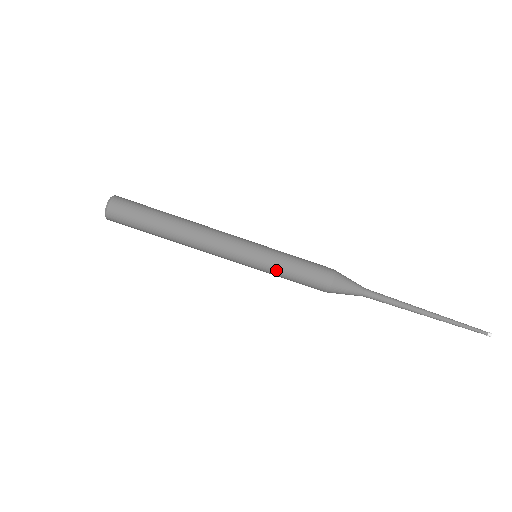
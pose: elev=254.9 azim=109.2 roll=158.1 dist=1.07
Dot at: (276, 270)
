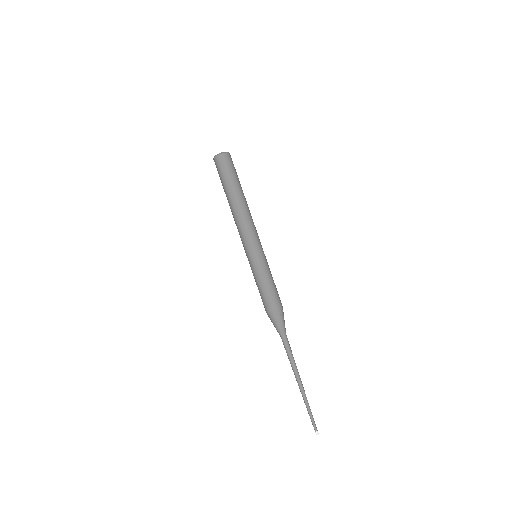
Dot at: (254, 273)
